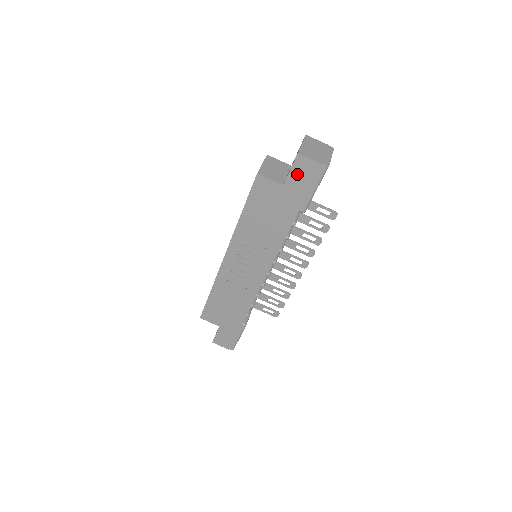
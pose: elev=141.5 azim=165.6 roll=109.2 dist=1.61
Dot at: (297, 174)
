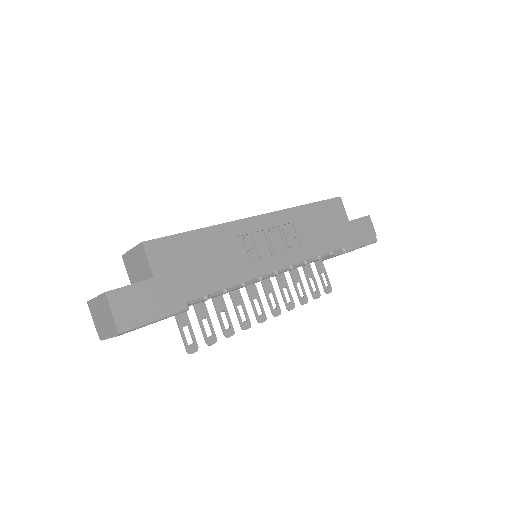
Dot at: (361, 225)
